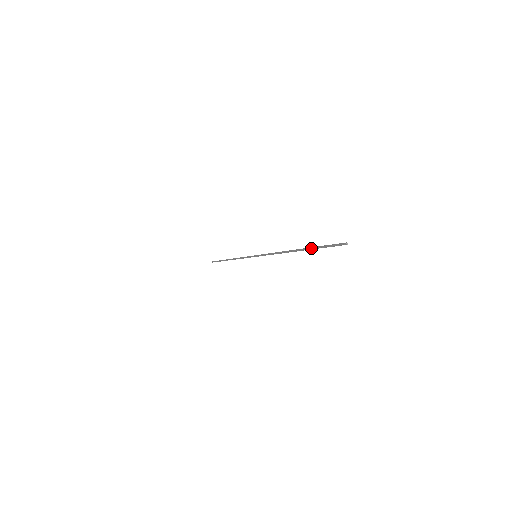
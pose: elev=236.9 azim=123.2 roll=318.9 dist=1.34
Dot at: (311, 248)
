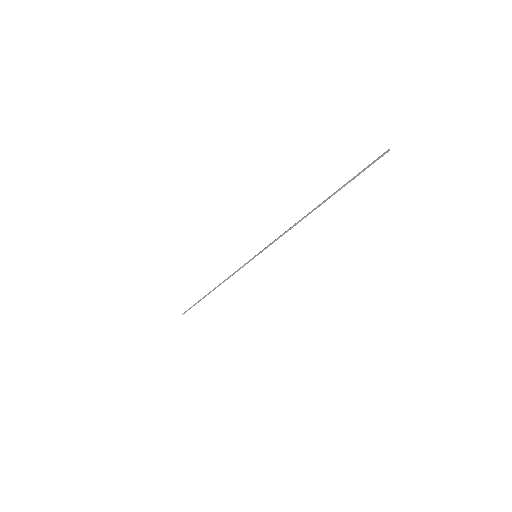
Dot at: occluded
